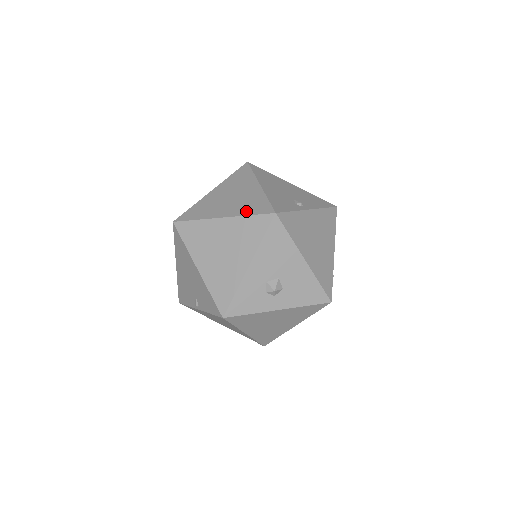
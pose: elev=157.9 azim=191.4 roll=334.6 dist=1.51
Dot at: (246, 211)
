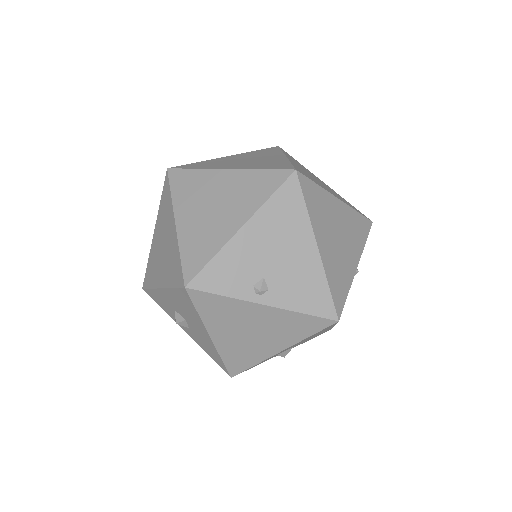
Dot at: (187, 246)
